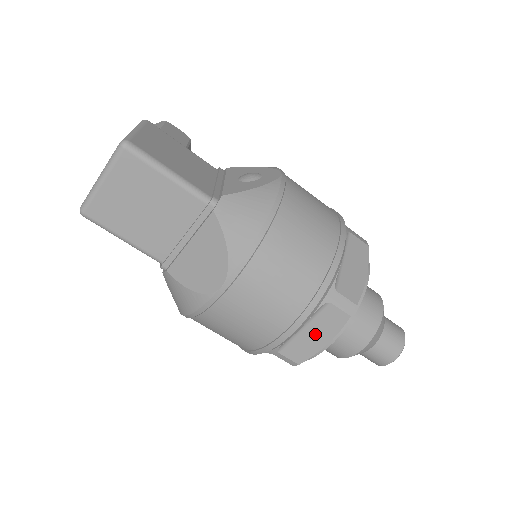
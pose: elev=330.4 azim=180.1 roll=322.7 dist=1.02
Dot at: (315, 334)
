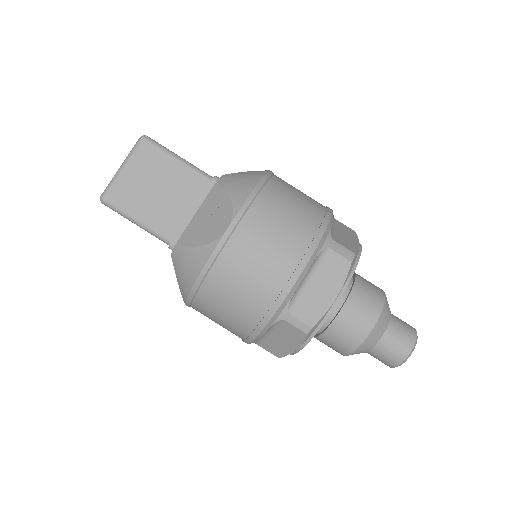
Dot at: (322, 286)
